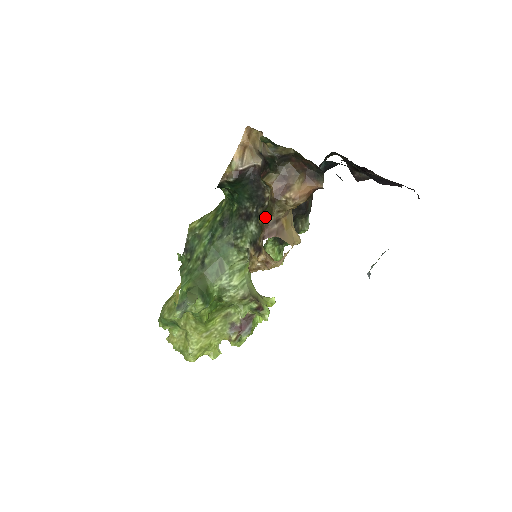
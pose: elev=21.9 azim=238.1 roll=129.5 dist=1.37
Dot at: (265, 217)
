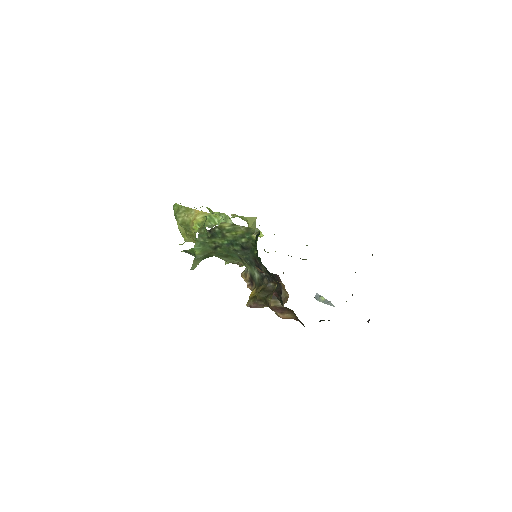
Dot at: (260, 300)
